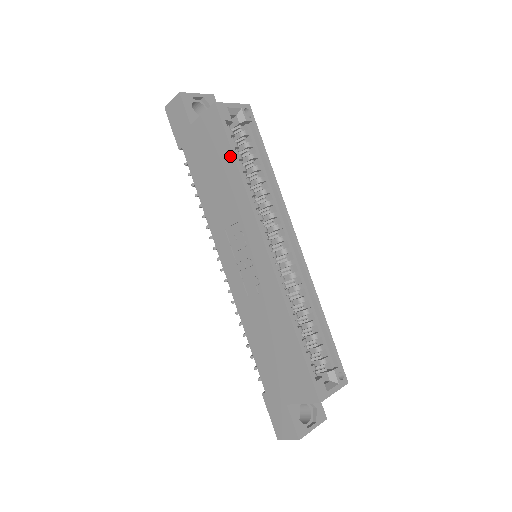
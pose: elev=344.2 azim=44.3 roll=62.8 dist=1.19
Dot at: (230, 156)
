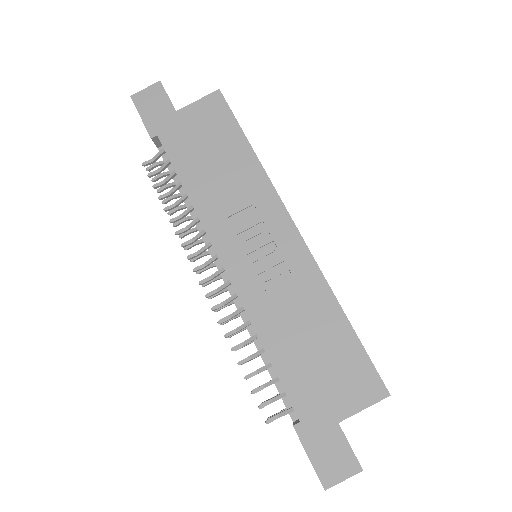
Dot at: (241, 138)
